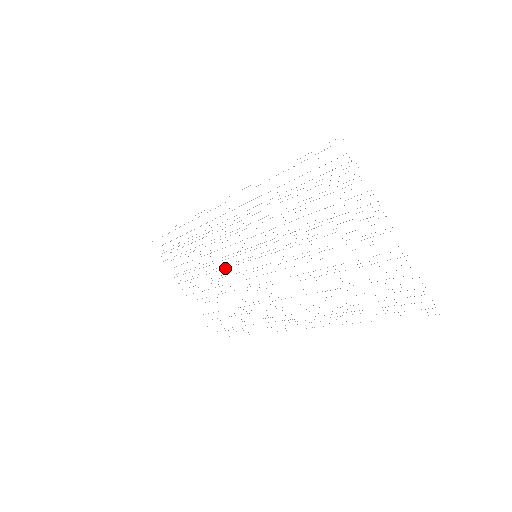
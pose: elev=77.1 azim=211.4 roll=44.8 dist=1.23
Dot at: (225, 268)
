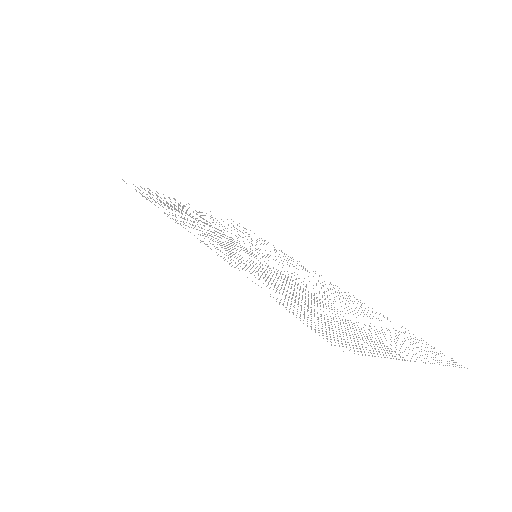
Dot at: (223, 232)
